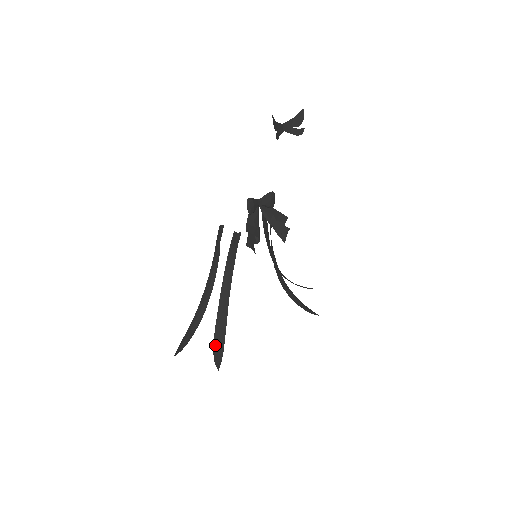
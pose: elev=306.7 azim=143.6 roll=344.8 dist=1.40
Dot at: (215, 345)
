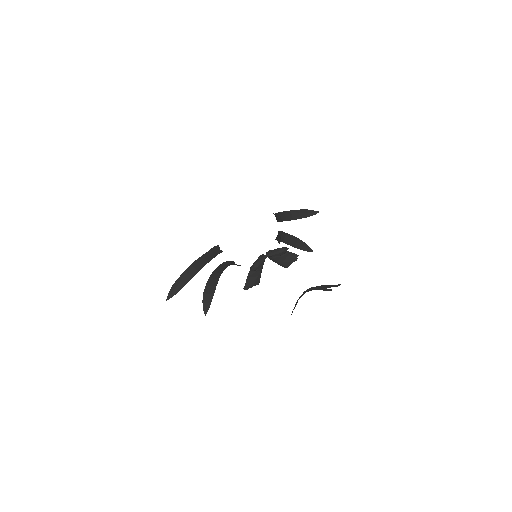
Dot at: (204, 296)
